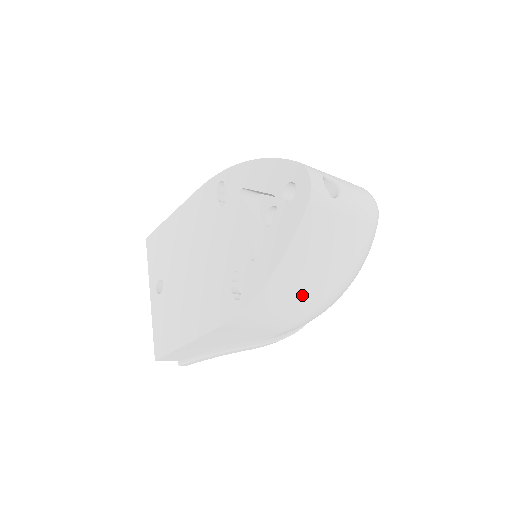
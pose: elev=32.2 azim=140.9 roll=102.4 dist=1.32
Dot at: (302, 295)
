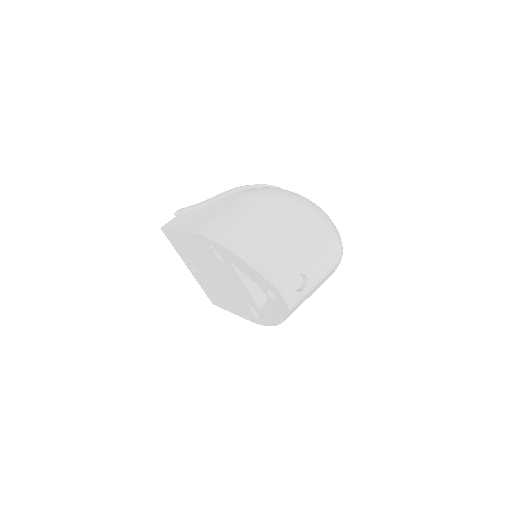
Dot at: occluded
